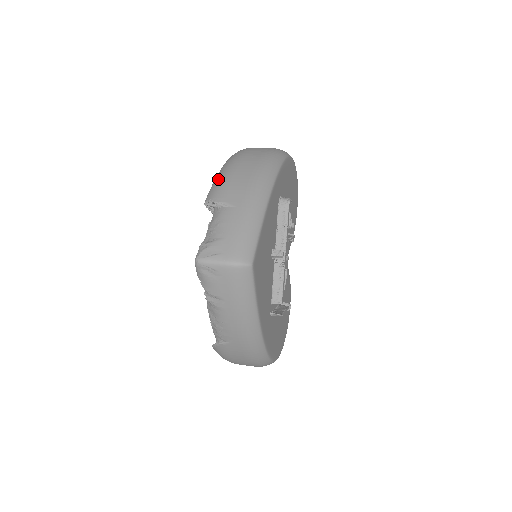
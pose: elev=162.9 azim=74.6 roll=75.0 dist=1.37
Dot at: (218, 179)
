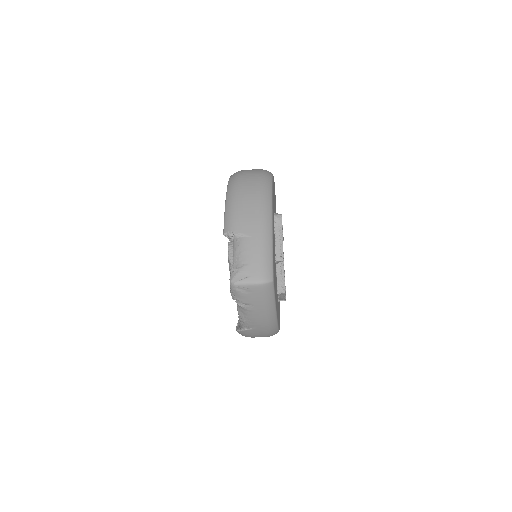
Dot at: (229, 212)
